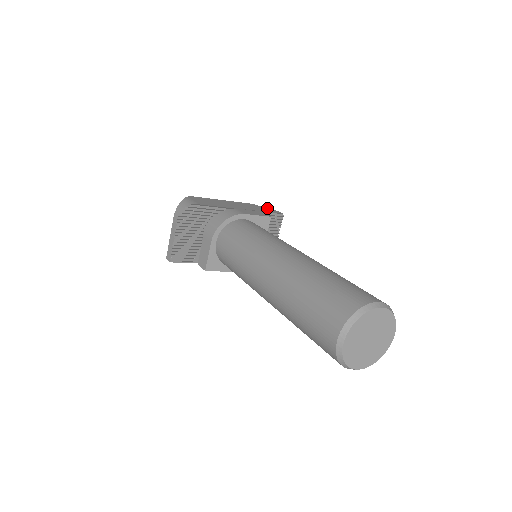
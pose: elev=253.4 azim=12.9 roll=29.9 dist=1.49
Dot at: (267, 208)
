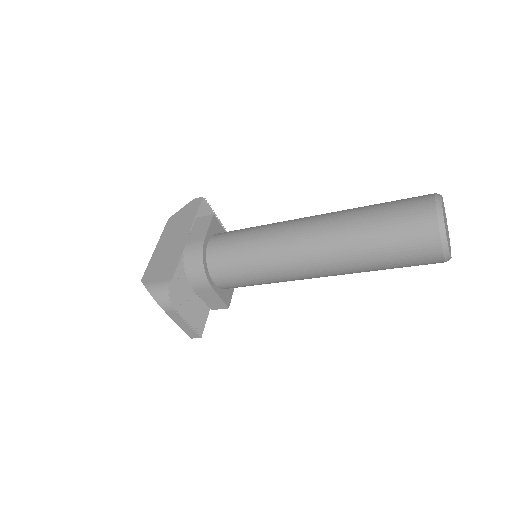
Dot at: (184, 208)
